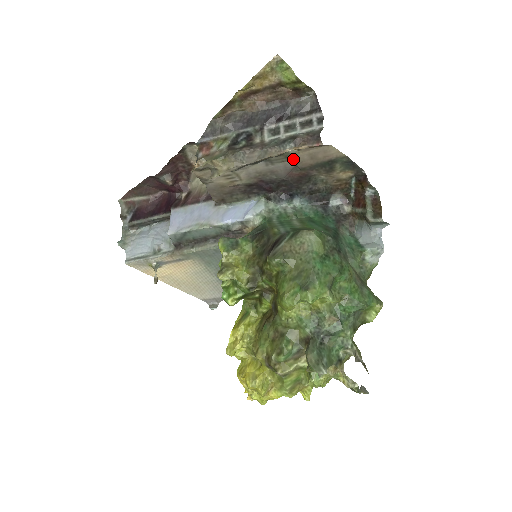
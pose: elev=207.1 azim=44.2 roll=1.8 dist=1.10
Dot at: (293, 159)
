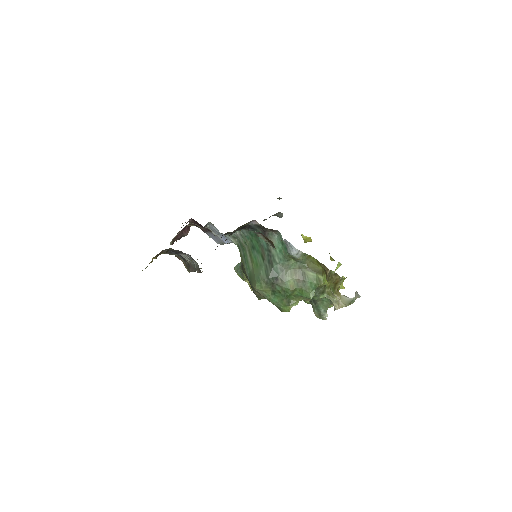
Dot at: occluded
